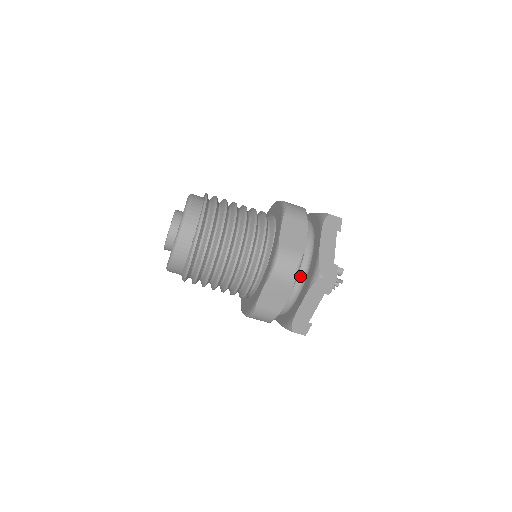
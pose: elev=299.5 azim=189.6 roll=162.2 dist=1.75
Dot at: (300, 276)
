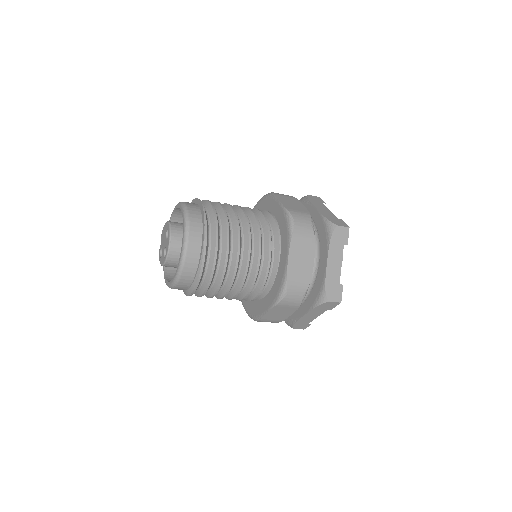
Dot at: occluded
